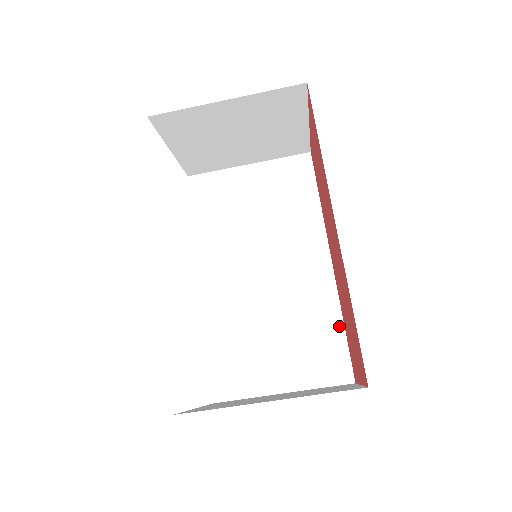
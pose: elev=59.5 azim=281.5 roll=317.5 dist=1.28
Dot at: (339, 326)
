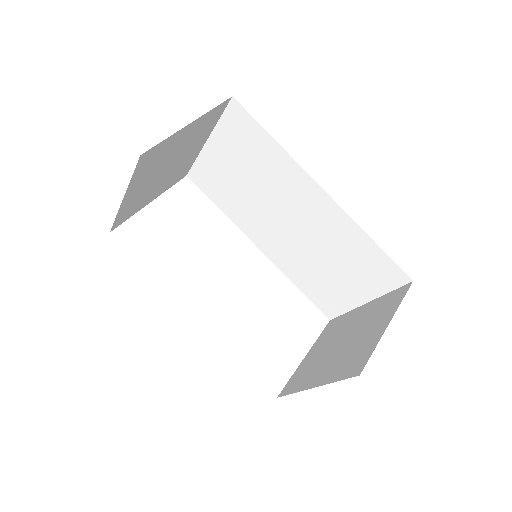
Dot at: (370, 243)
